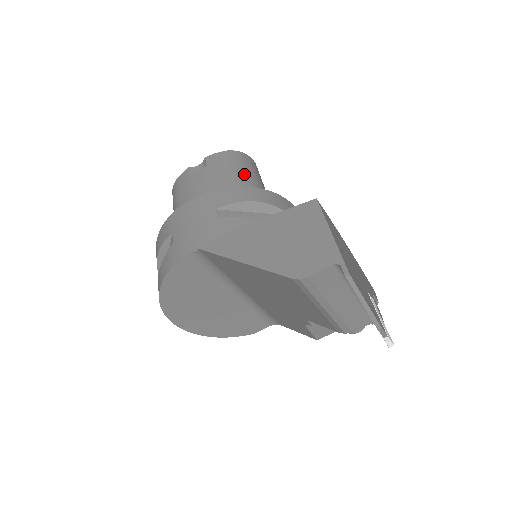
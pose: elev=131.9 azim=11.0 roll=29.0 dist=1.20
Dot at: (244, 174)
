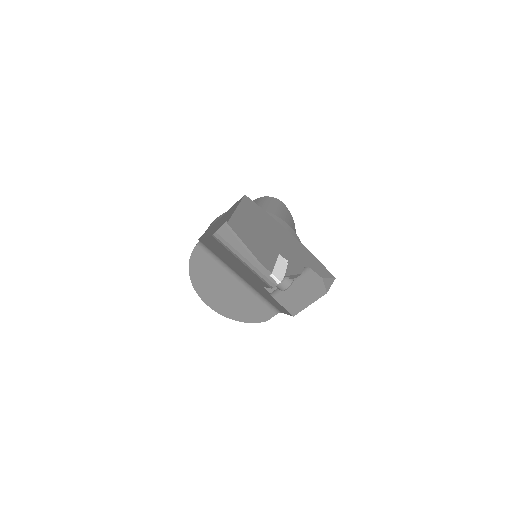
Dot at: (263, 207)
